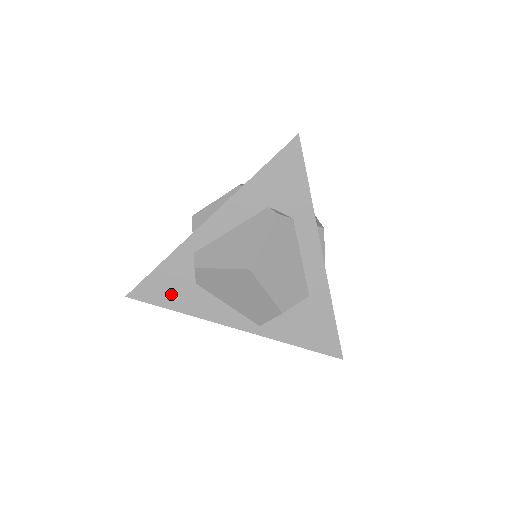
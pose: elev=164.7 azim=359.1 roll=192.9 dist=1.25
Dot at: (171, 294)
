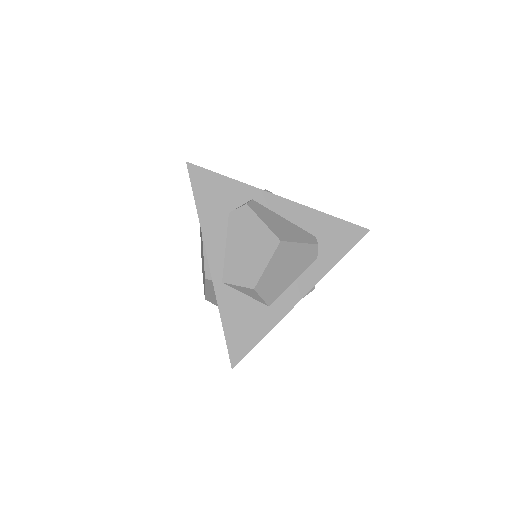
Dot at: (209, 197)
